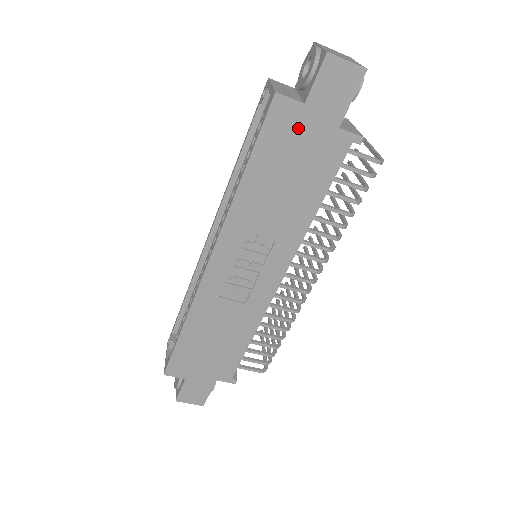
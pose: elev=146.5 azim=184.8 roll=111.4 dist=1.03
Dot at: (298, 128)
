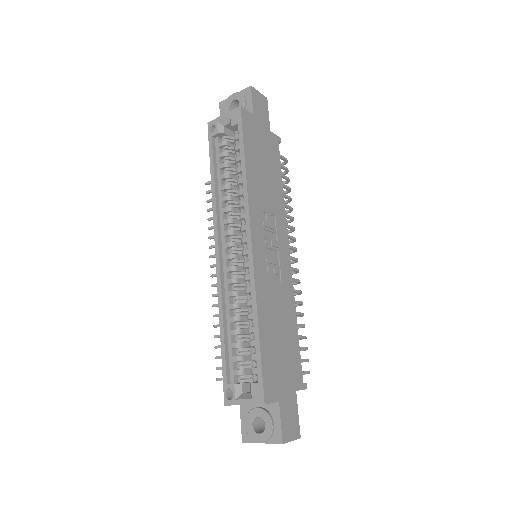
Dot at: (256, 130)
